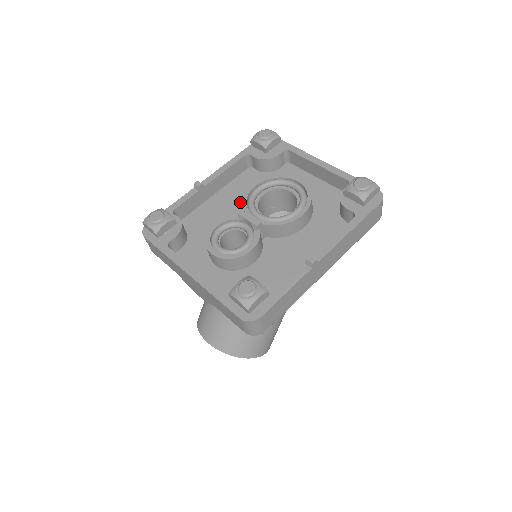
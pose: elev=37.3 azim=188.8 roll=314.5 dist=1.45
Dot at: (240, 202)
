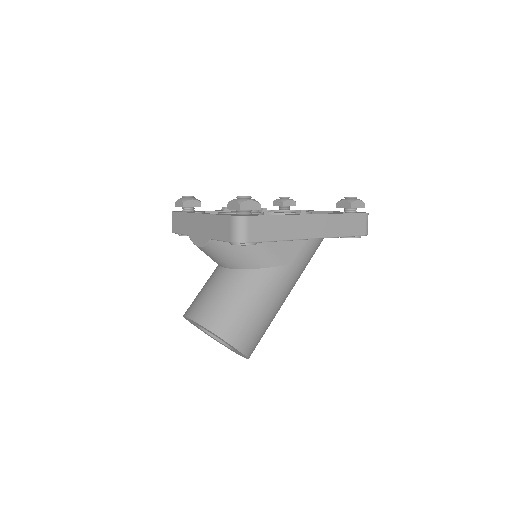
Dot at: occluded
